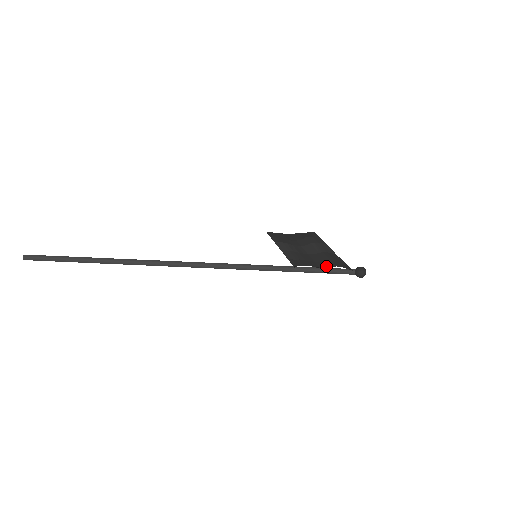
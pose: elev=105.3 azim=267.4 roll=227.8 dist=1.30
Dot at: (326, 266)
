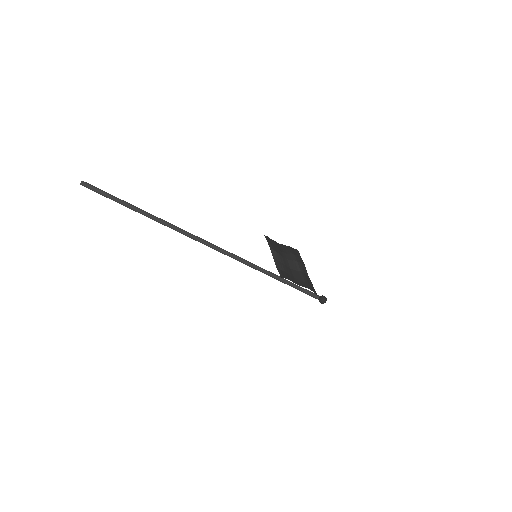
Dot at: (302, 285)
